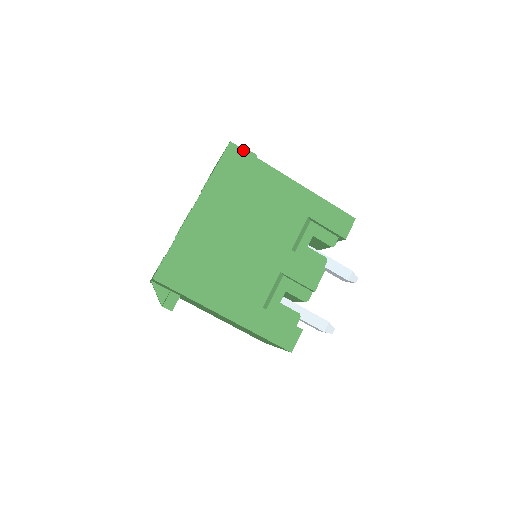
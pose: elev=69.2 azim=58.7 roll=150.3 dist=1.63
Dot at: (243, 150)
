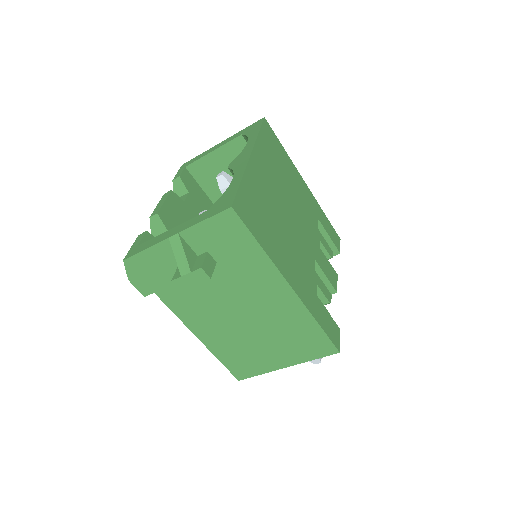
Dot at: (273, 131)
